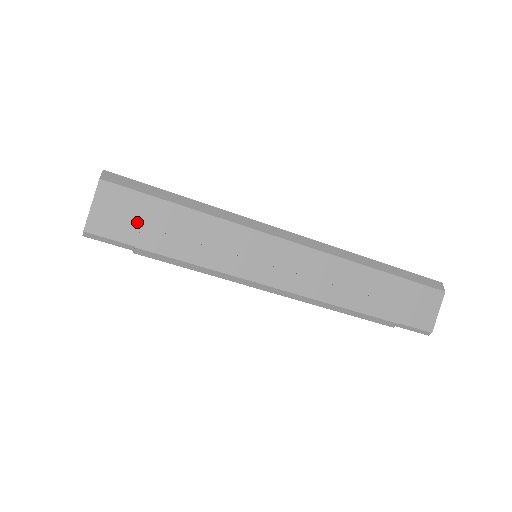
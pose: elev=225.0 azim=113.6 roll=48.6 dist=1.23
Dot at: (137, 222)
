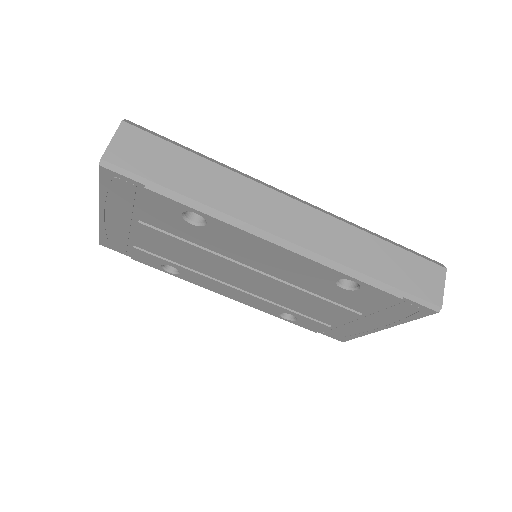
Dot at: (152, 159)
